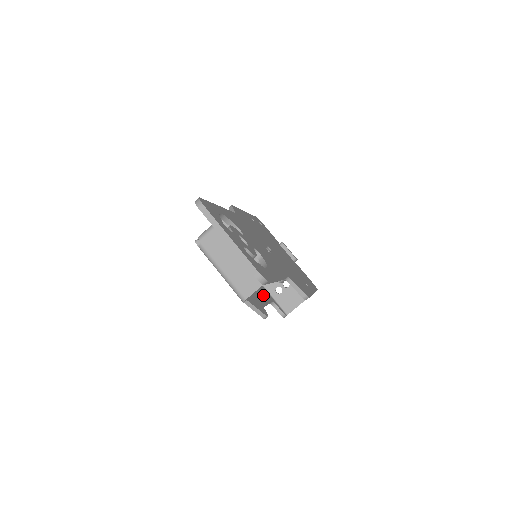
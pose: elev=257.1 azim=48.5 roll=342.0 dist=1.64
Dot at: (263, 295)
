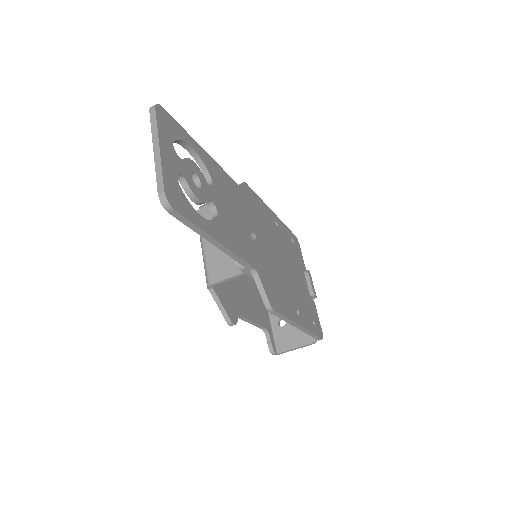
Dot at: (255, 313)
